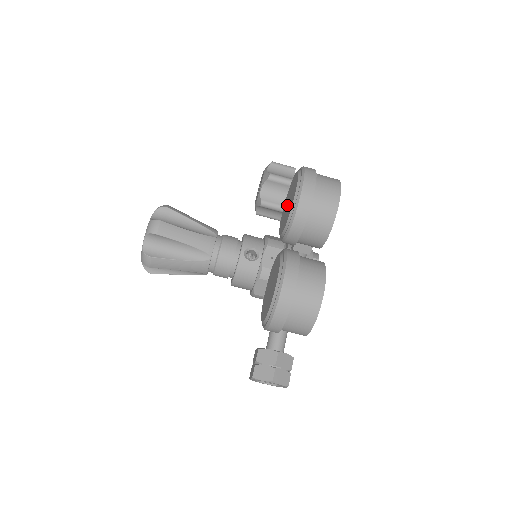
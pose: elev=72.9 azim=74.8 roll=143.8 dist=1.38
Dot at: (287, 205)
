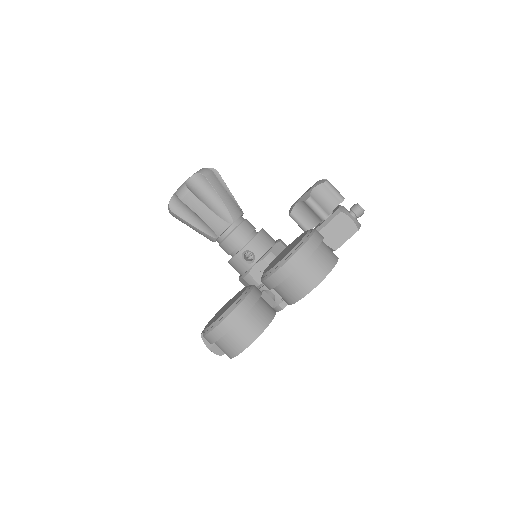
Dot at: (285, 251)
